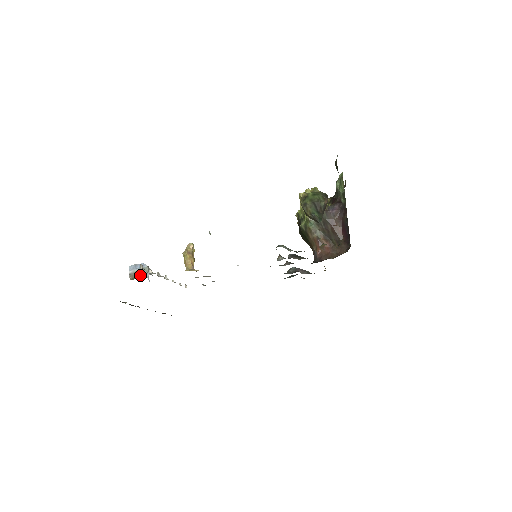
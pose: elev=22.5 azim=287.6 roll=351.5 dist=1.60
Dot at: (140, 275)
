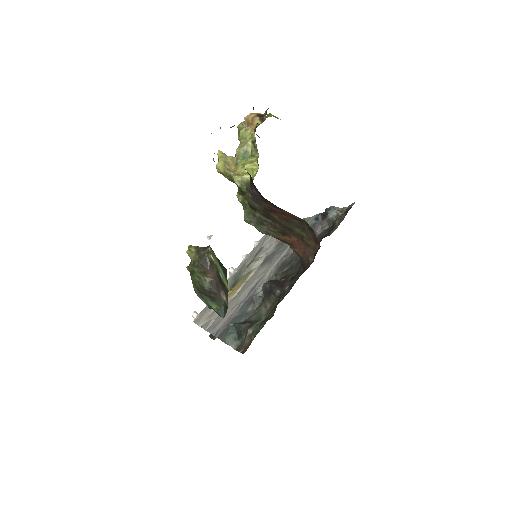
Dot at: occluded
